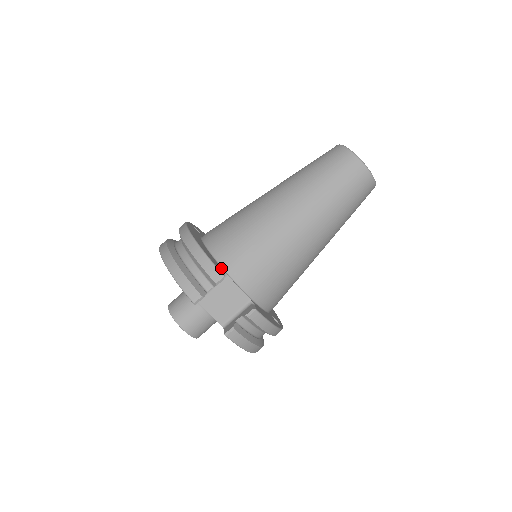
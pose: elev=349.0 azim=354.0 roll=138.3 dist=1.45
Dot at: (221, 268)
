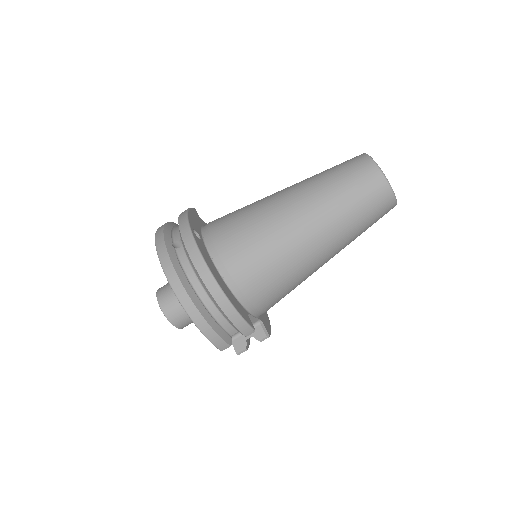
Dot at: (245, 311)
